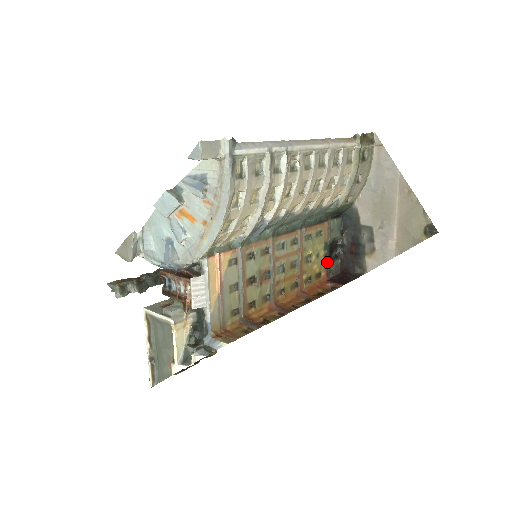
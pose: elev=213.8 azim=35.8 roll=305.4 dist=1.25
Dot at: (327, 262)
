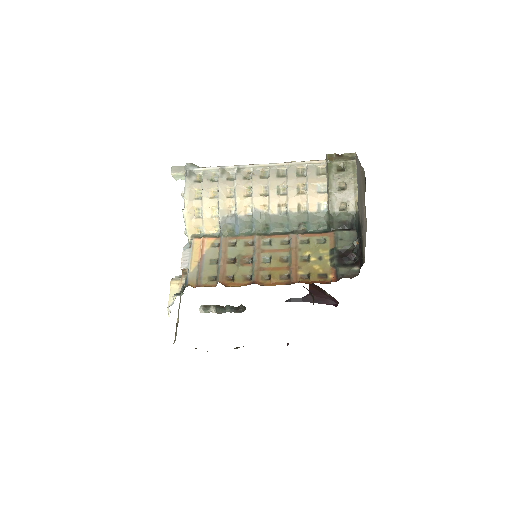
Dot at: (335, 265)
